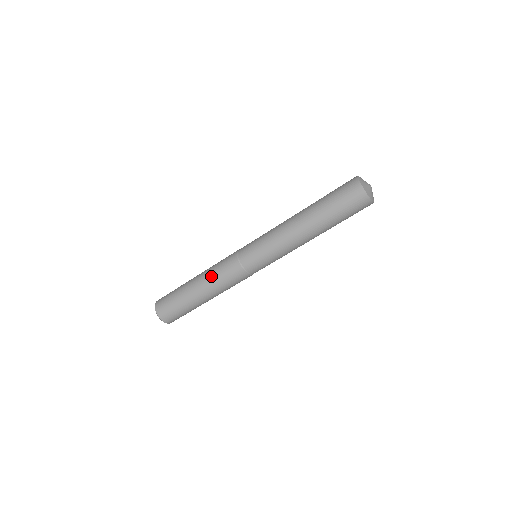
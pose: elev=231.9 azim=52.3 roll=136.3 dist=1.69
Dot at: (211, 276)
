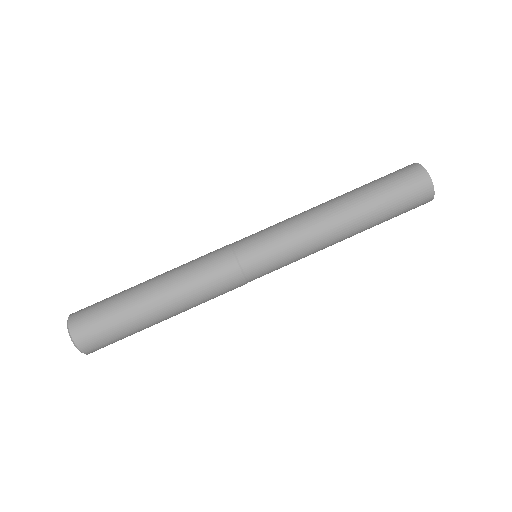
Dot at: (181, 266)
